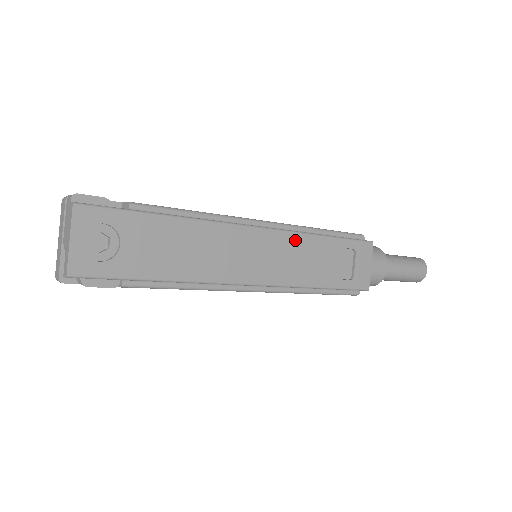
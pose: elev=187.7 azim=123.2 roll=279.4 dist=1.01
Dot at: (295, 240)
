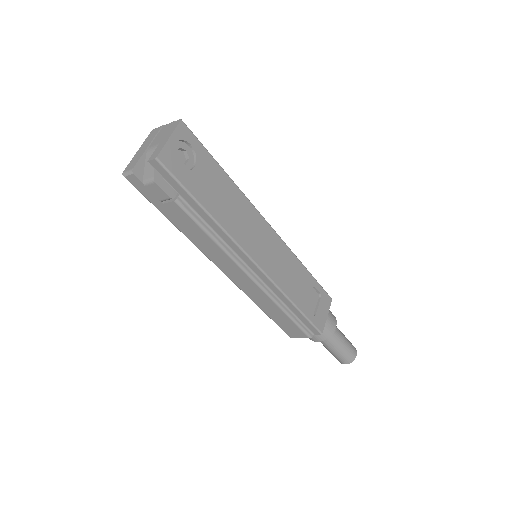
Dot at: (289, 255)
